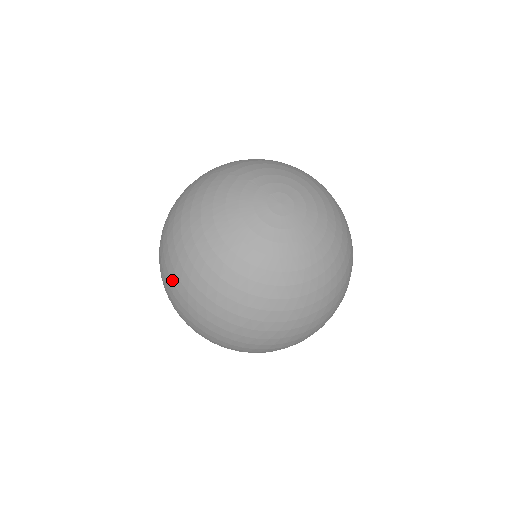
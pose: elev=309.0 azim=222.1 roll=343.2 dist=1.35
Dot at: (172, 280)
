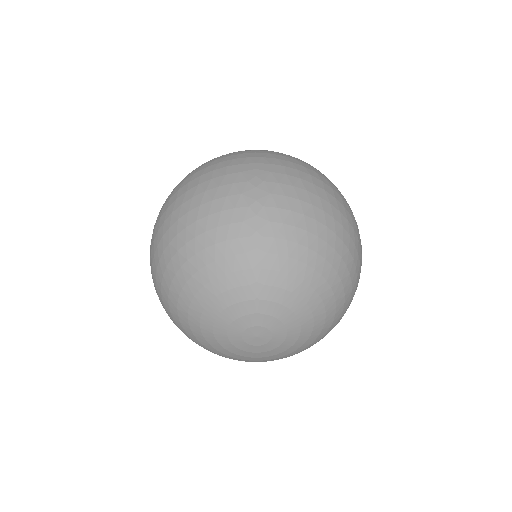
Dot at: (151, 250)
